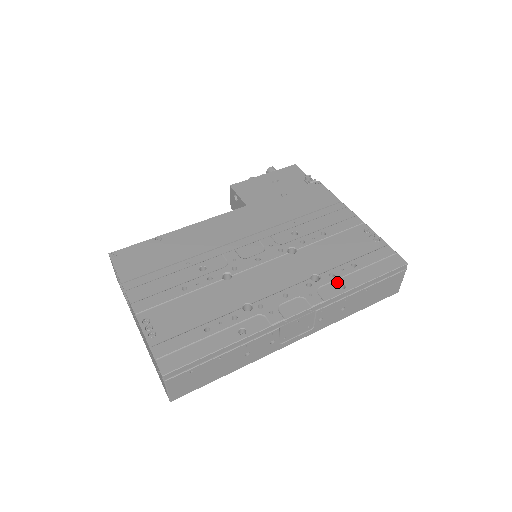
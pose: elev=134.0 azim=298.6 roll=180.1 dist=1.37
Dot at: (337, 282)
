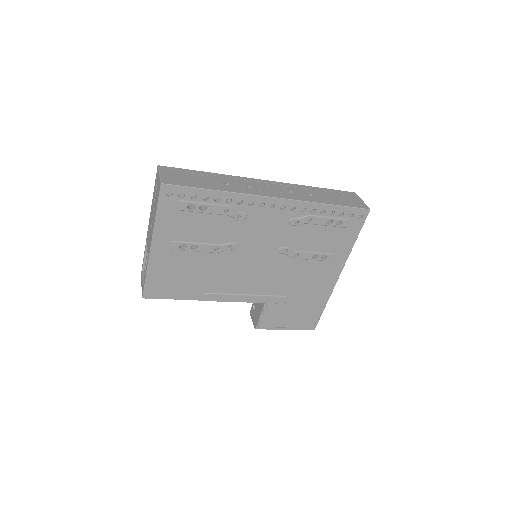
Dot at: occluded
